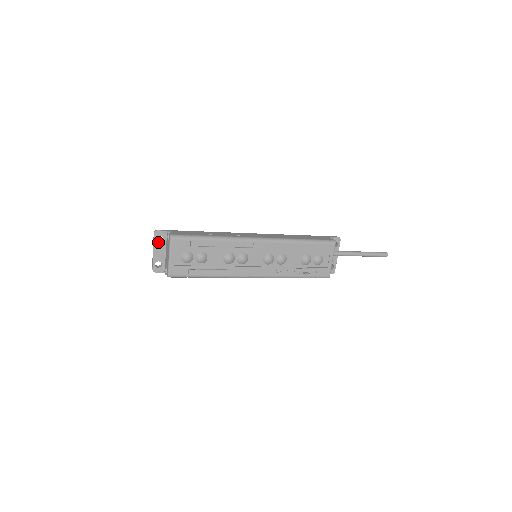
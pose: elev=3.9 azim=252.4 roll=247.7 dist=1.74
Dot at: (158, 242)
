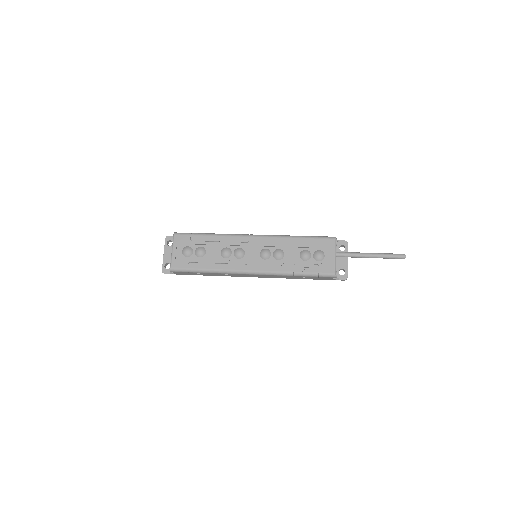
Dot at: (168, 246)
